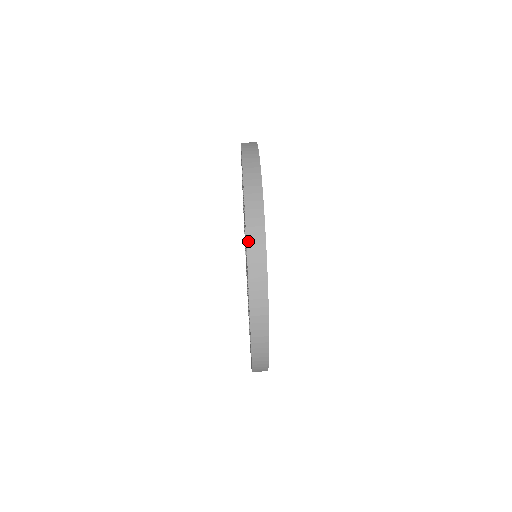
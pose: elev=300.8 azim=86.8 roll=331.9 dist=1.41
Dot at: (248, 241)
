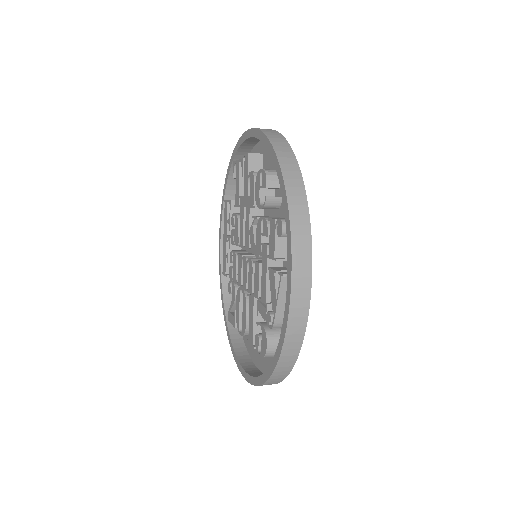
Dot at: (284, 175)
